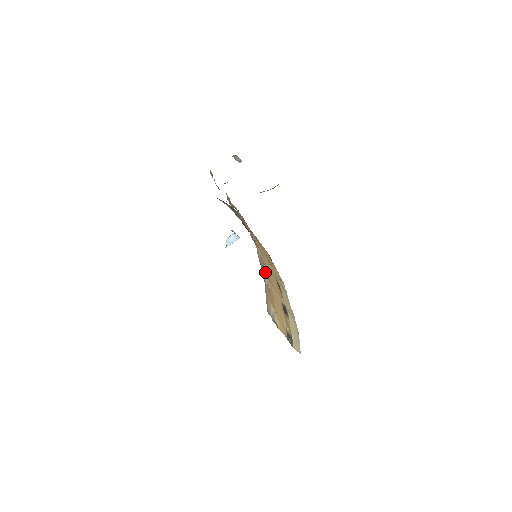
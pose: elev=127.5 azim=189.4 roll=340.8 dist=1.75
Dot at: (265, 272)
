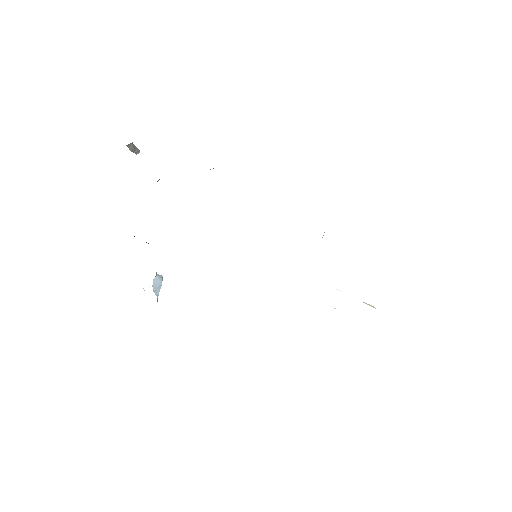
Dot at: occluded
